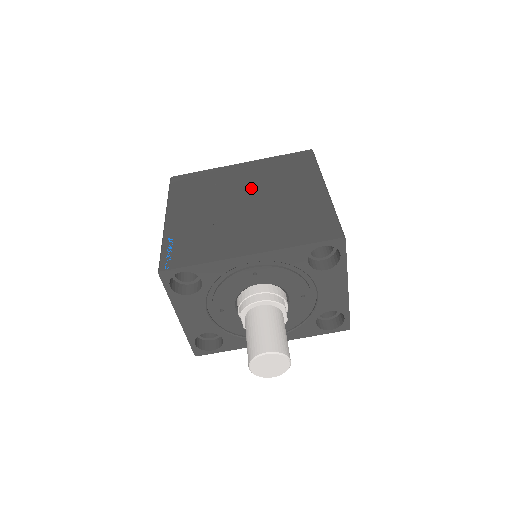
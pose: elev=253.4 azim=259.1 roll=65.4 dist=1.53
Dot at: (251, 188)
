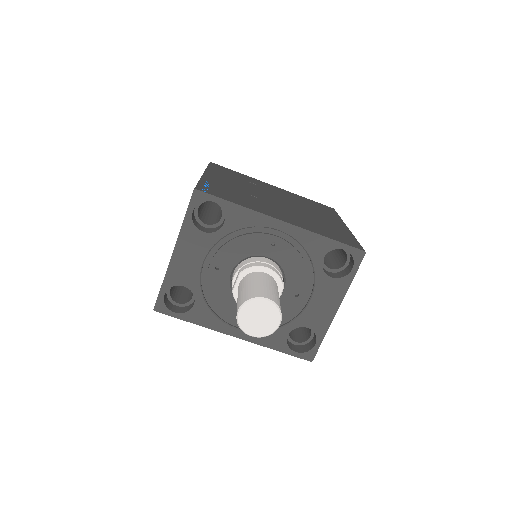
Dot at: (283, 198)
